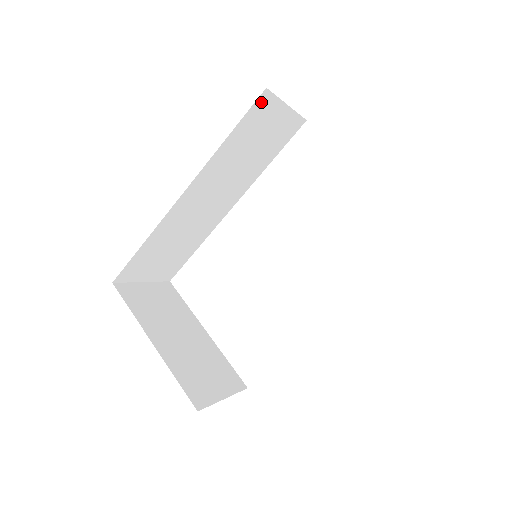
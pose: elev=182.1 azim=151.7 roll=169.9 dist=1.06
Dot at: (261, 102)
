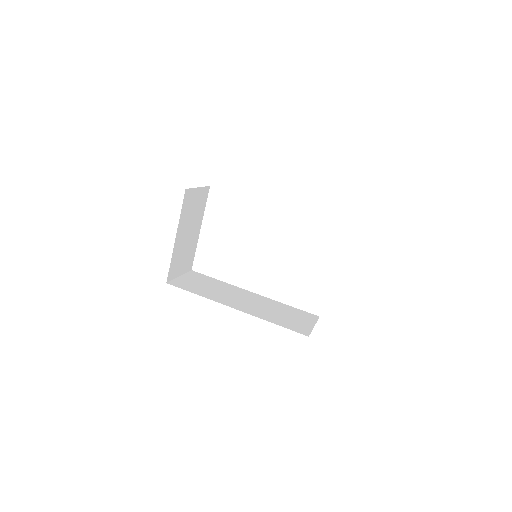
Dot at: occluded
